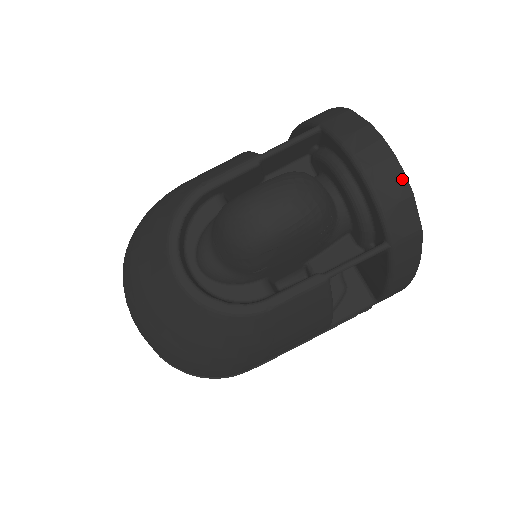
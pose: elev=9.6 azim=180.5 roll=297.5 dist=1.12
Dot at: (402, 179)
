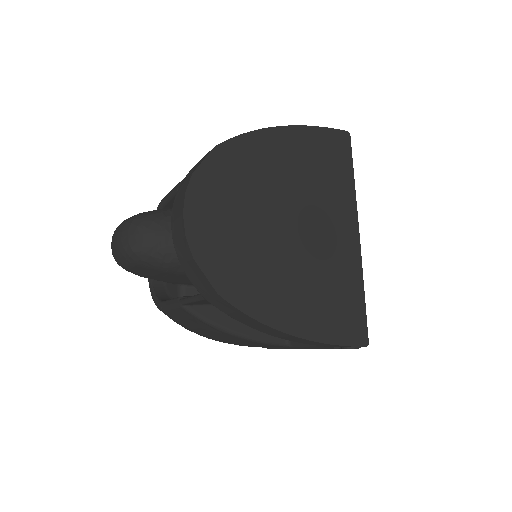
Dot at: (185, 240)
